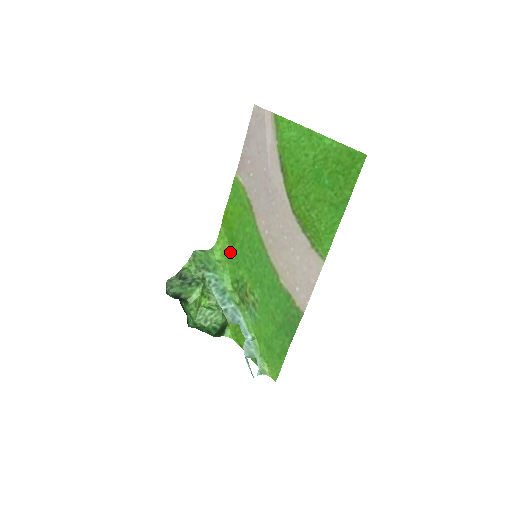
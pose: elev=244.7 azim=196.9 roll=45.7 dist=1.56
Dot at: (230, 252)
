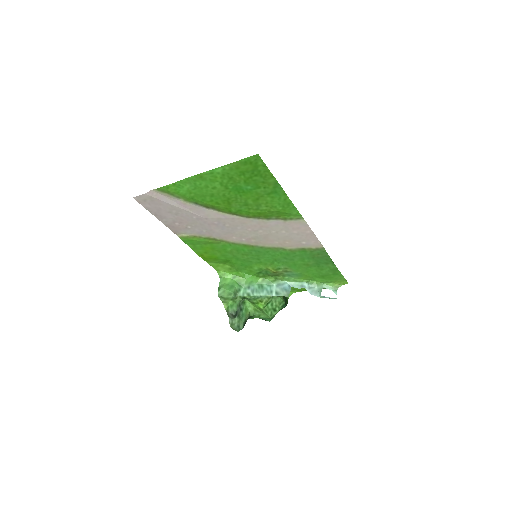
Dot at: (234, 267)
